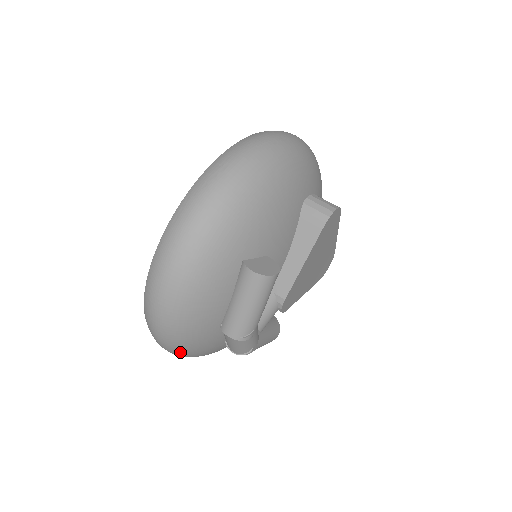
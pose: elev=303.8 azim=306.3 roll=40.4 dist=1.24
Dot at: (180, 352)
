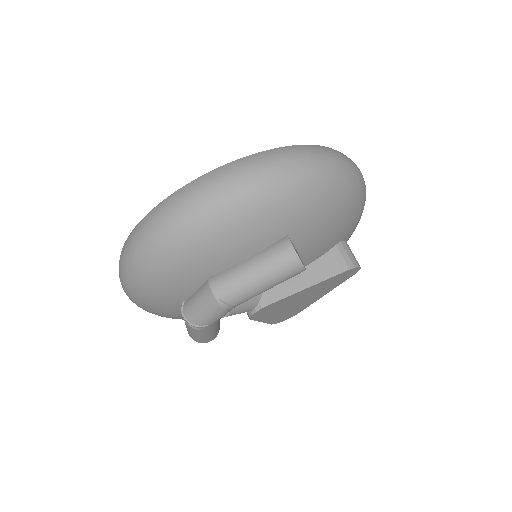
Dot at: (143, 274)
